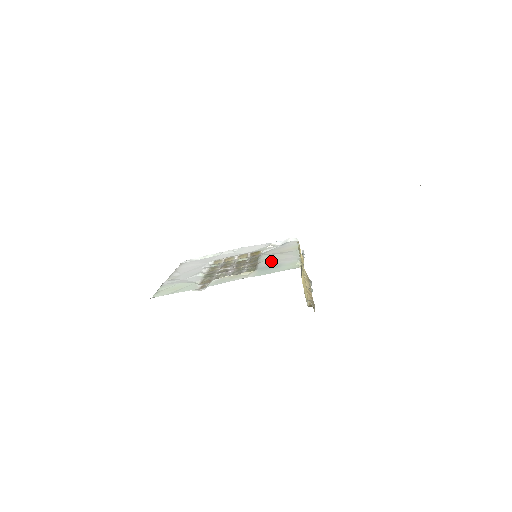
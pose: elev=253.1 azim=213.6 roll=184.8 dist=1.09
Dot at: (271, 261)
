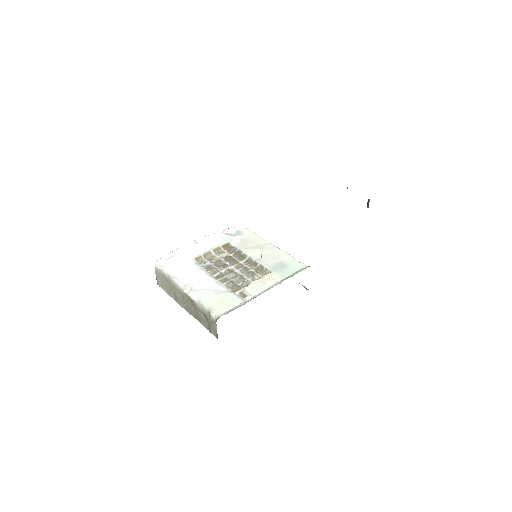
Dot at: (269, 259)
